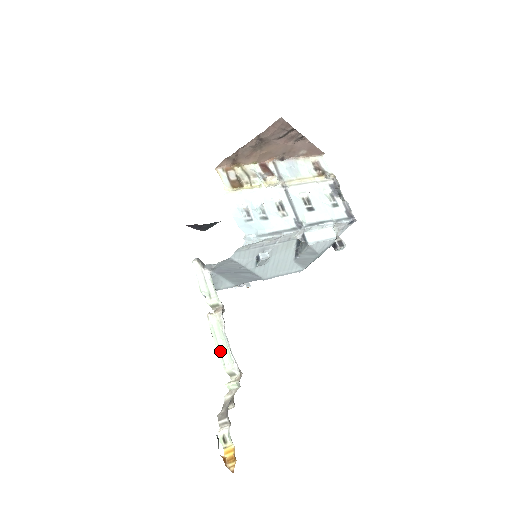
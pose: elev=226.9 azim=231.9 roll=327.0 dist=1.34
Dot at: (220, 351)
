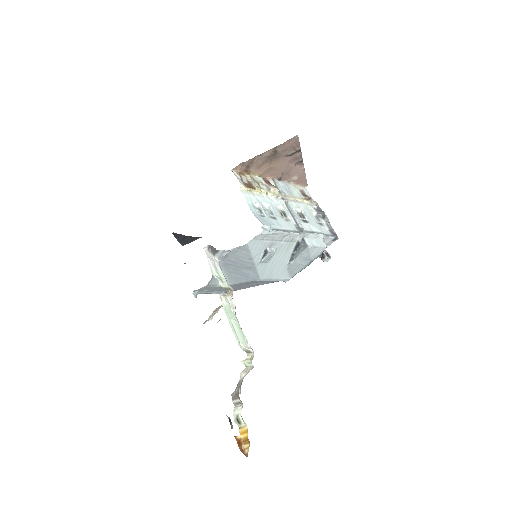
Dot at: (234, 330)
